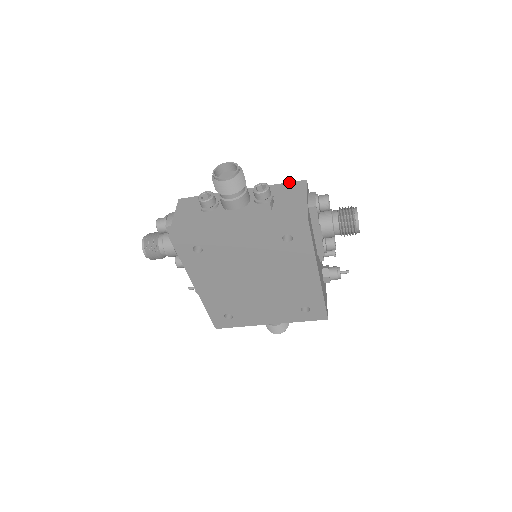
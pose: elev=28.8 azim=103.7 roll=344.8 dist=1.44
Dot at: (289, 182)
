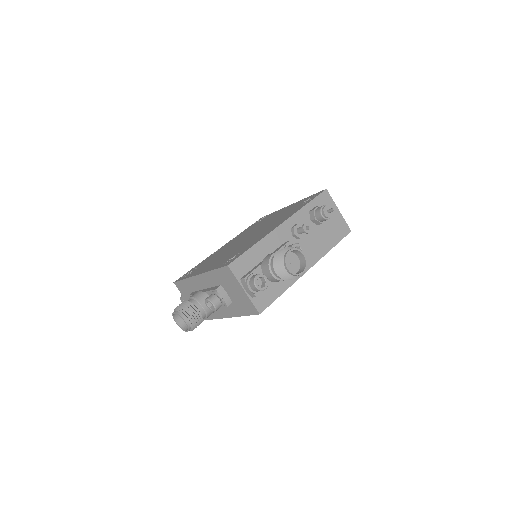
Dot at: (219, 268)
